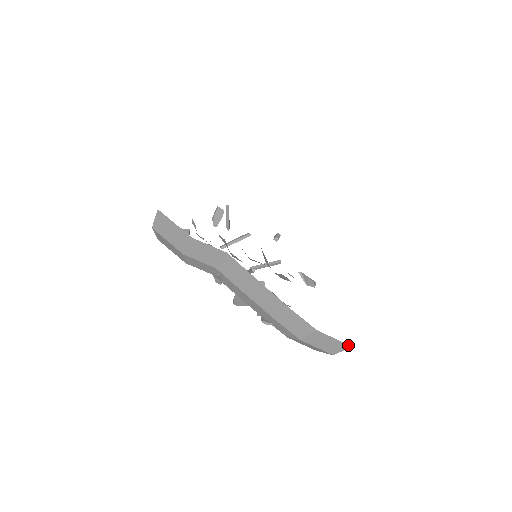
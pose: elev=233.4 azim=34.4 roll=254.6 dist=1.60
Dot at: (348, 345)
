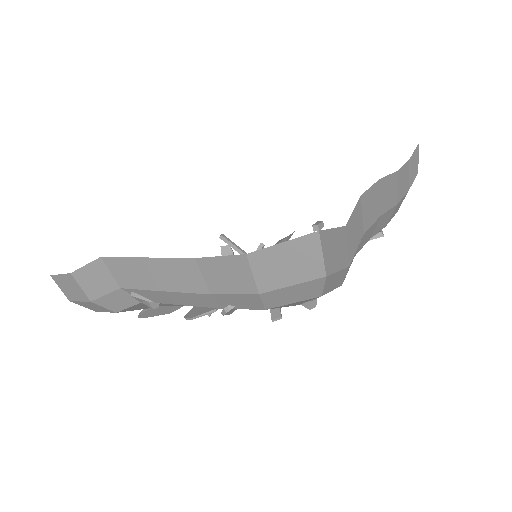
Dot at: (311, 235)
